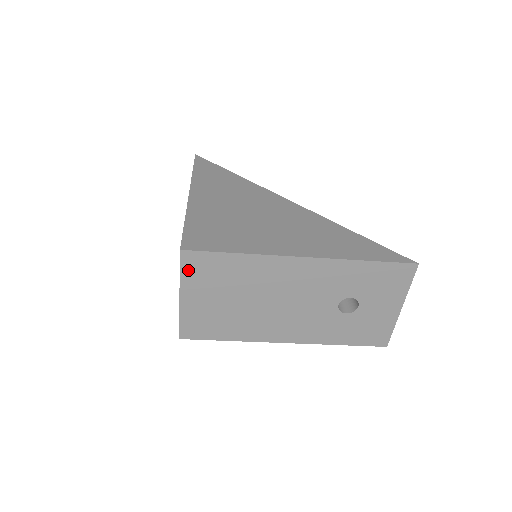
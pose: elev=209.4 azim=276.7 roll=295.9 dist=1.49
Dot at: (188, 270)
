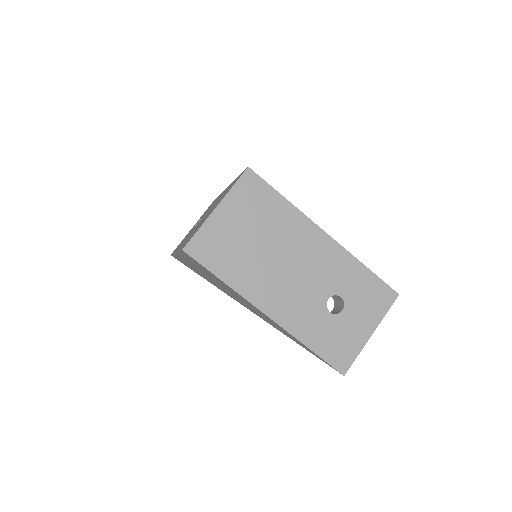
Dot at: (241, 187)
